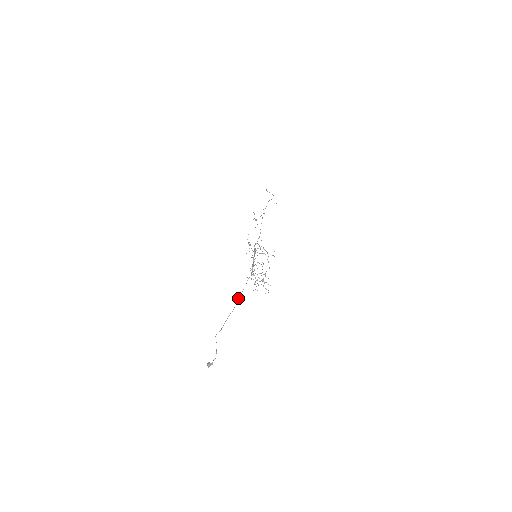
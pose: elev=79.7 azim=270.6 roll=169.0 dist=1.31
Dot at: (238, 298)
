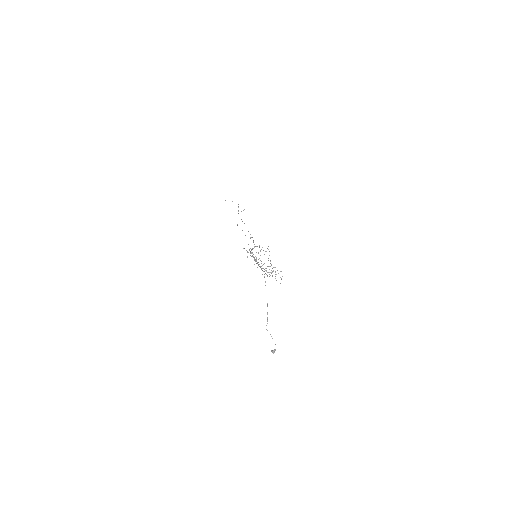
Dot at: occluded
